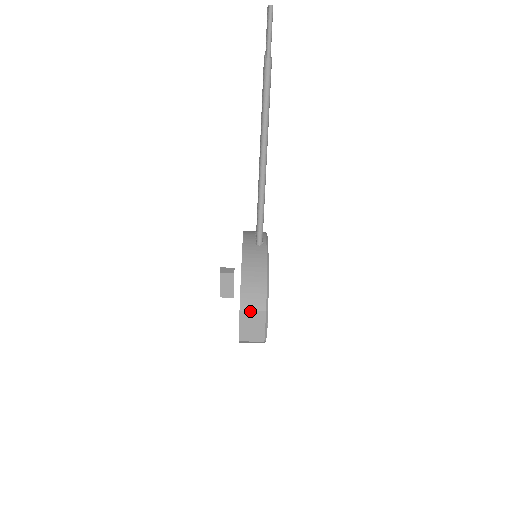
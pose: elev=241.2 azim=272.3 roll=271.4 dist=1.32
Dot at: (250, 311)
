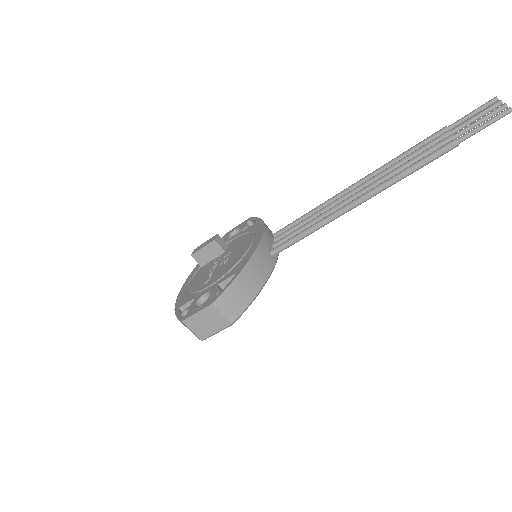
Dot at: (220, 312)
